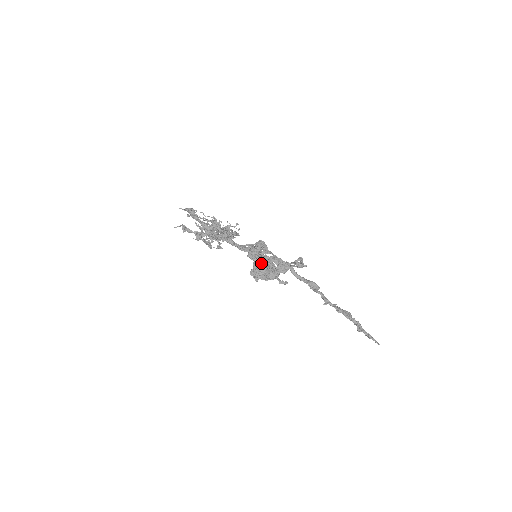
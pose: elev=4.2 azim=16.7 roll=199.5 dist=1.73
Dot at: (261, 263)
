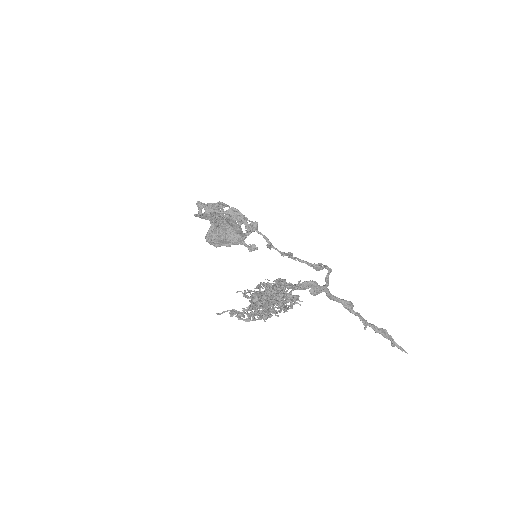
Dot at: (221, 225)
